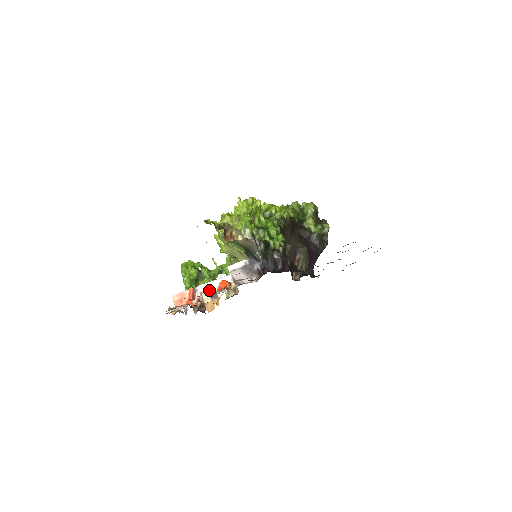
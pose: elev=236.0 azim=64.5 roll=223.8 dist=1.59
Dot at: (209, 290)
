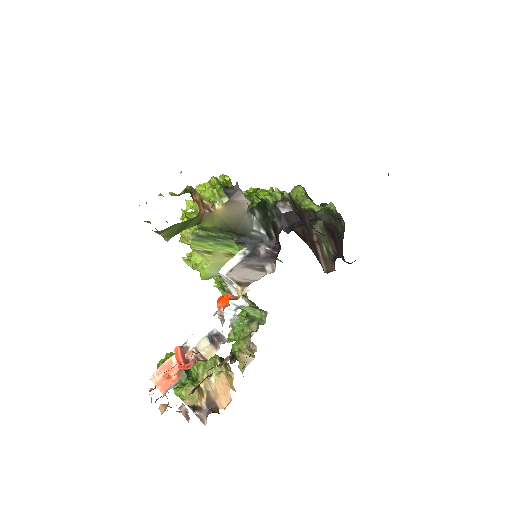
Dot at: (207, 337)
